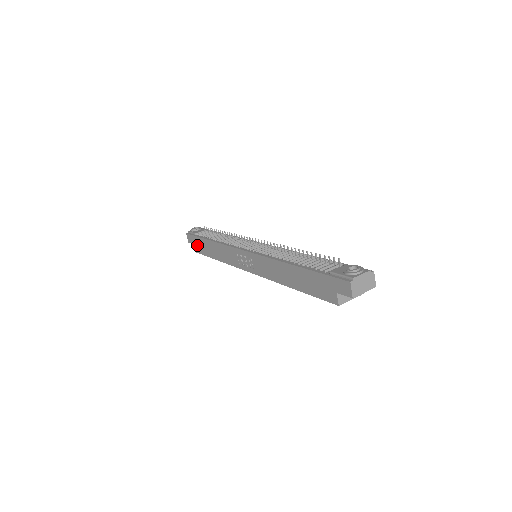
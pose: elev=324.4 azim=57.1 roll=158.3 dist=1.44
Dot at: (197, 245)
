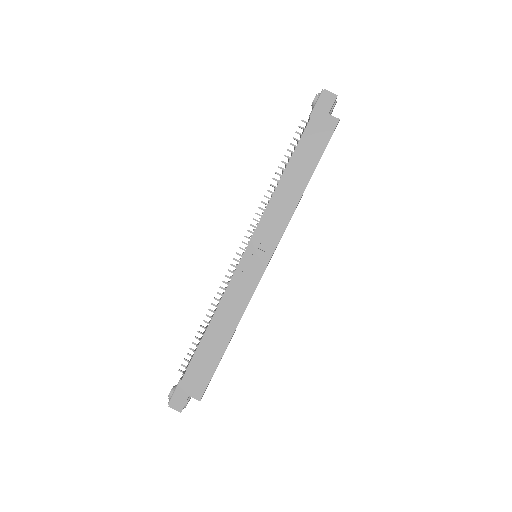
Dot at: (195, 383)
